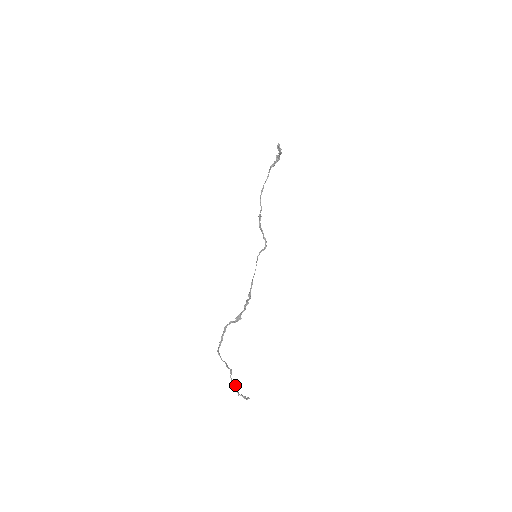
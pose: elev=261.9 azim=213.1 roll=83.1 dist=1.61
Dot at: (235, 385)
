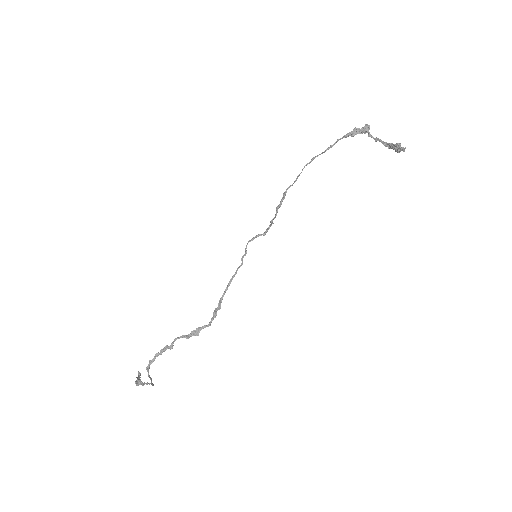
Dot at: occluded
